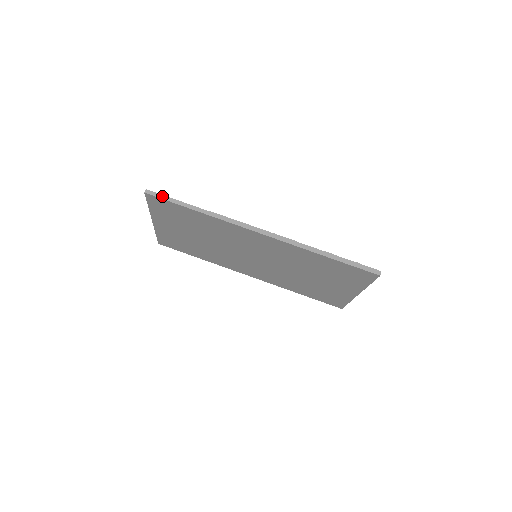
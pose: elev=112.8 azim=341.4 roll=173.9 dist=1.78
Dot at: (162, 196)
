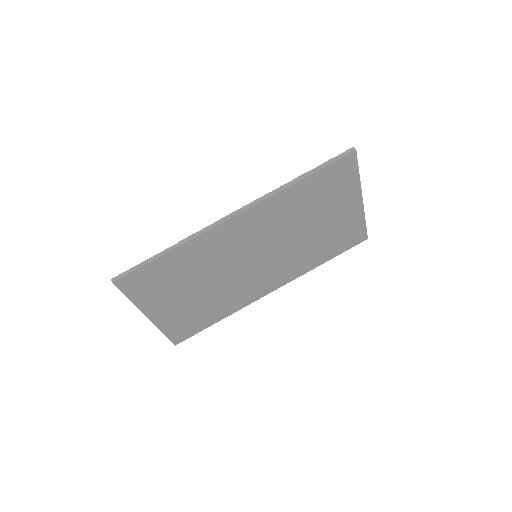
Dot at: (129, 271)
